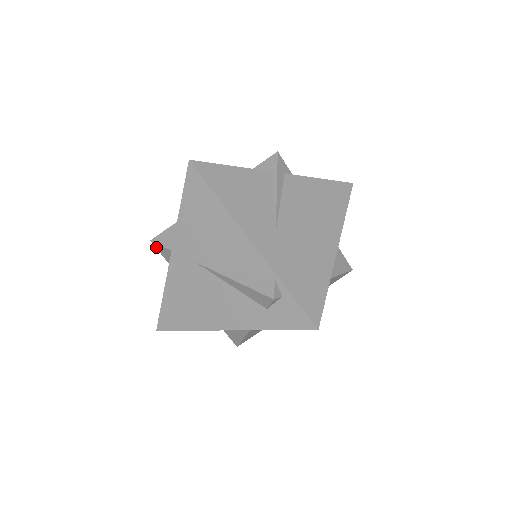
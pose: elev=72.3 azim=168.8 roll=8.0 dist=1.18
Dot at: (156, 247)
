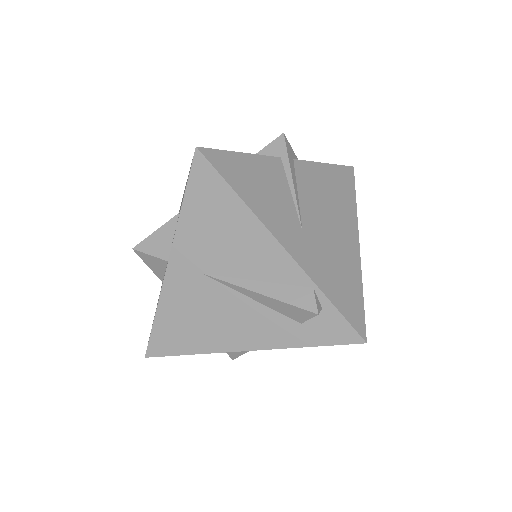
Dot at: (140, 256)
